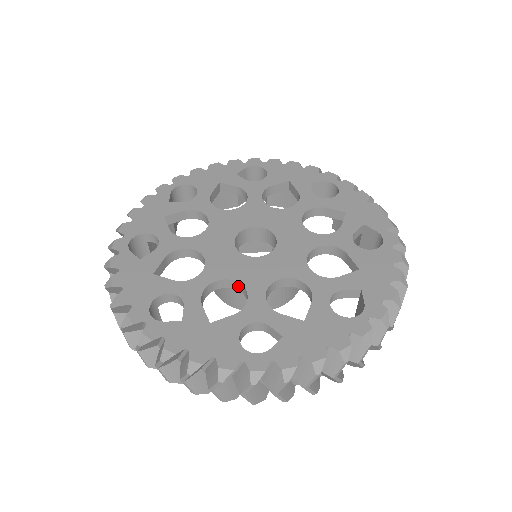
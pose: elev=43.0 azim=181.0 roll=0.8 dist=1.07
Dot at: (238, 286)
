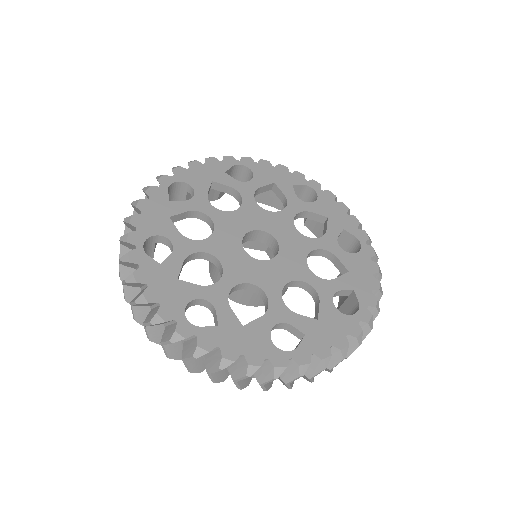
Dot at: (291, 284)
